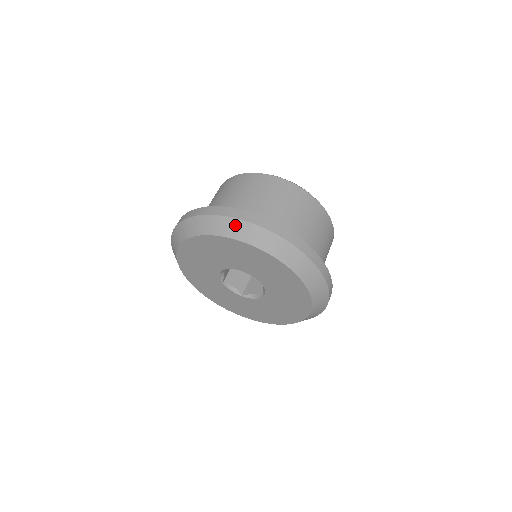
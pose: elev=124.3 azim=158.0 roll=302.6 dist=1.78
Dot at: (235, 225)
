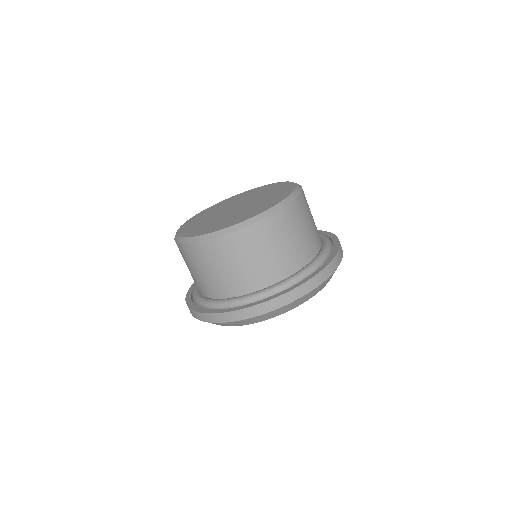
Dot at: (276, 312)
